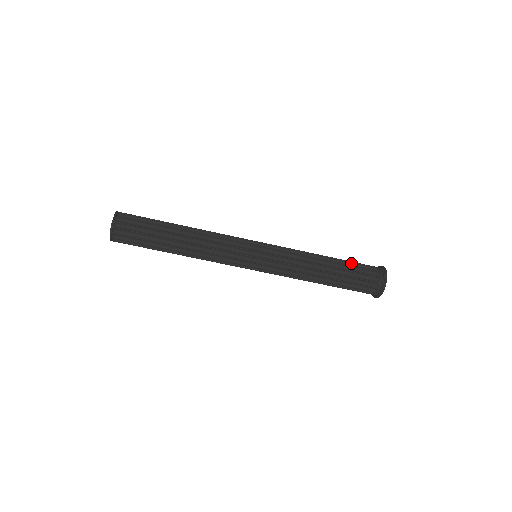
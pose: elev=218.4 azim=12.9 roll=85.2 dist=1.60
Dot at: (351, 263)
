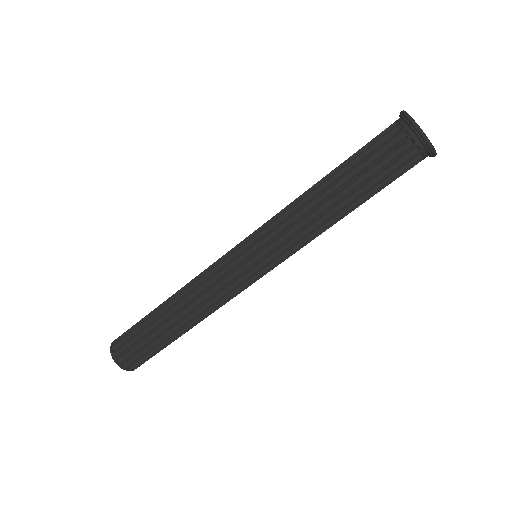
Dot at: (362, 162)
